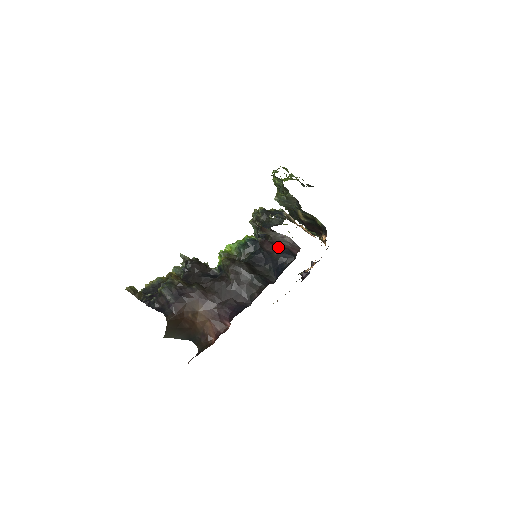
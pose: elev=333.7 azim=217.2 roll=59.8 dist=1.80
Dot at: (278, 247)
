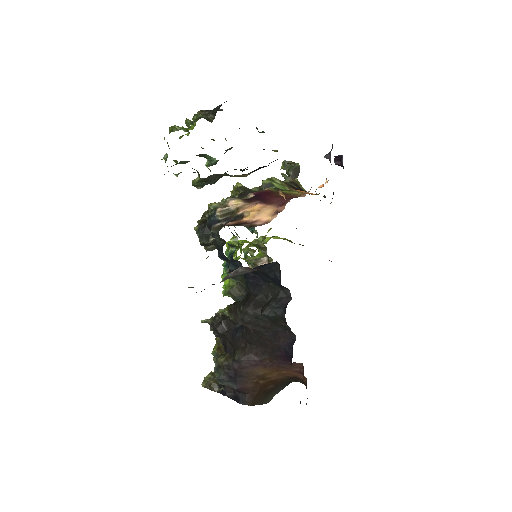
Dot at: occluded
